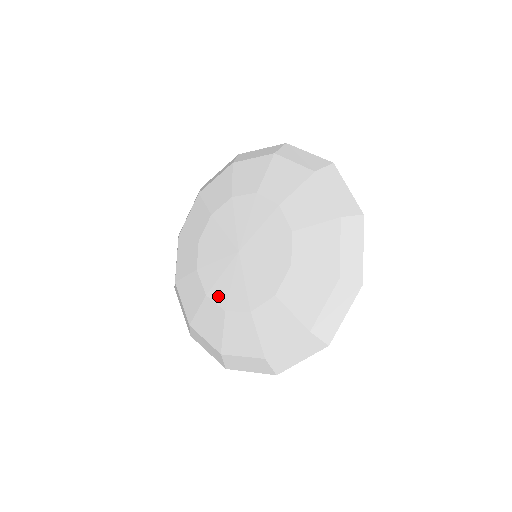
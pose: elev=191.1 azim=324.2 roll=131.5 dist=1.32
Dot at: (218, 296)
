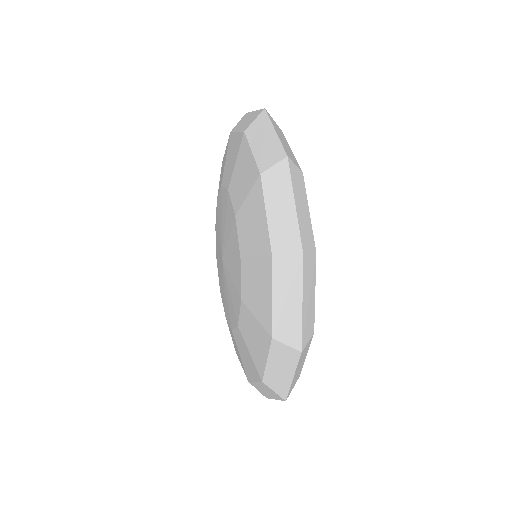
Dot at: (227, 315)
